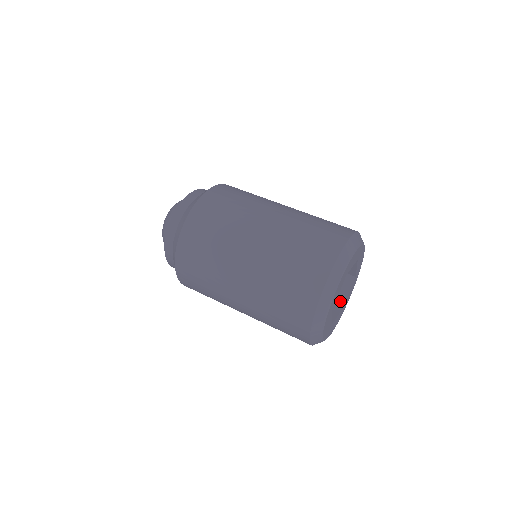
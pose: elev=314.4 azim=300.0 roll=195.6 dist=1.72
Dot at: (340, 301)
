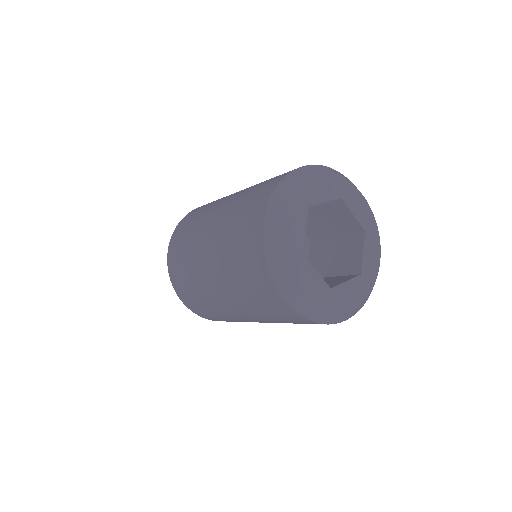
Dot at: (356, 268)
